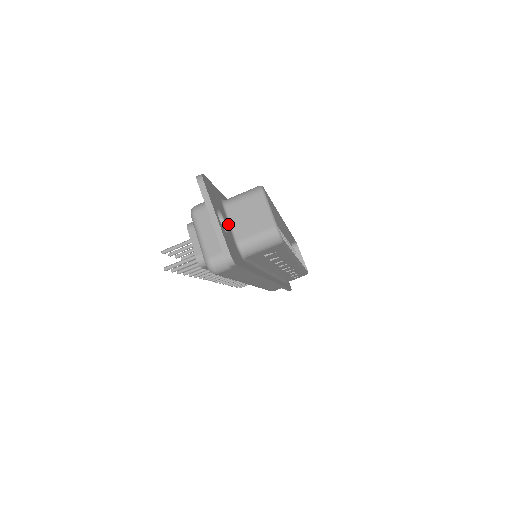
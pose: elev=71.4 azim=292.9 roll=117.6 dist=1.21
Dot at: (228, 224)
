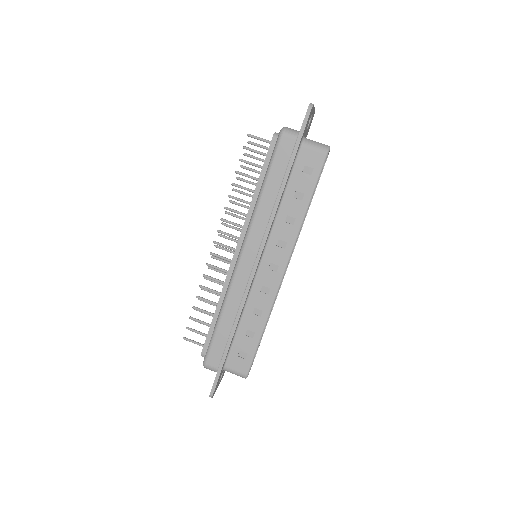
Dot at: occluded
